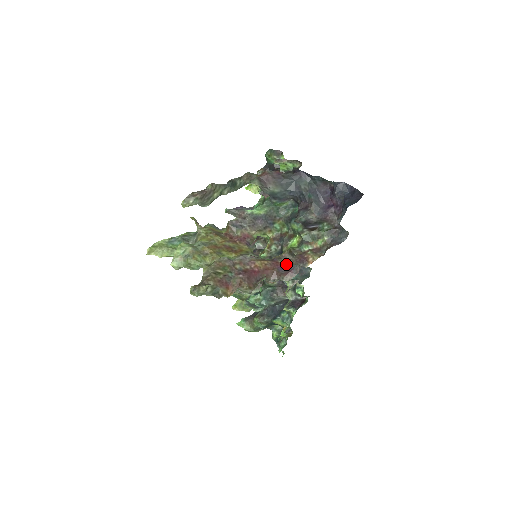
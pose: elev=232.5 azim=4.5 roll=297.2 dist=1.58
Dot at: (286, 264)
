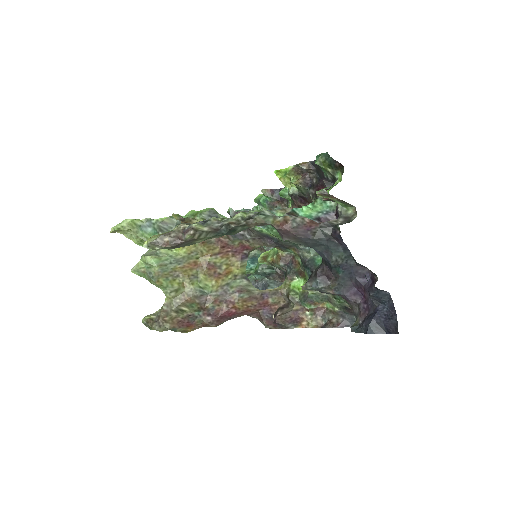
Dot at: (276, 307)
